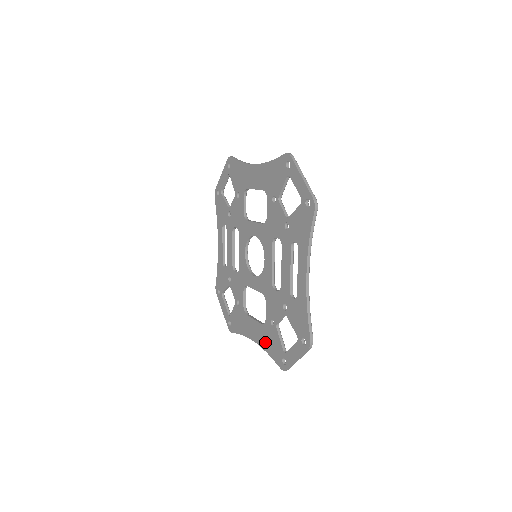
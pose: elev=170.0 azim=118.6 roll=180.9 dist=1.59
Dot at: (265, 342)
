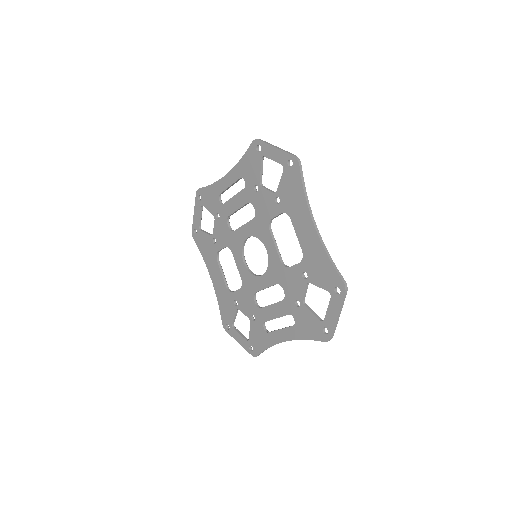
Dot at: (221, 297)
